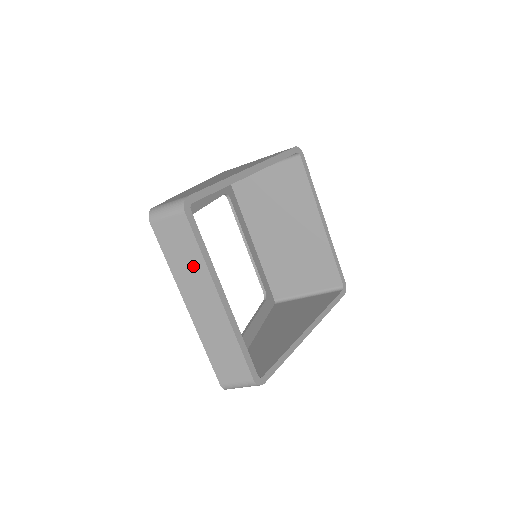
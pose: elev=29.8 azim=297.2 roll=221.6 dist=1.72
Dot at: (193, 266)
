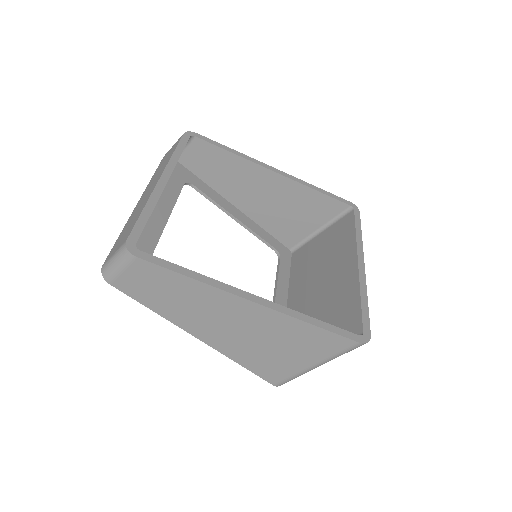
Dot at: occluded
